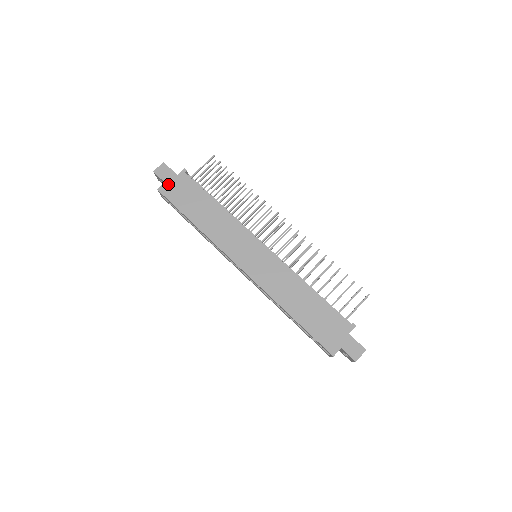
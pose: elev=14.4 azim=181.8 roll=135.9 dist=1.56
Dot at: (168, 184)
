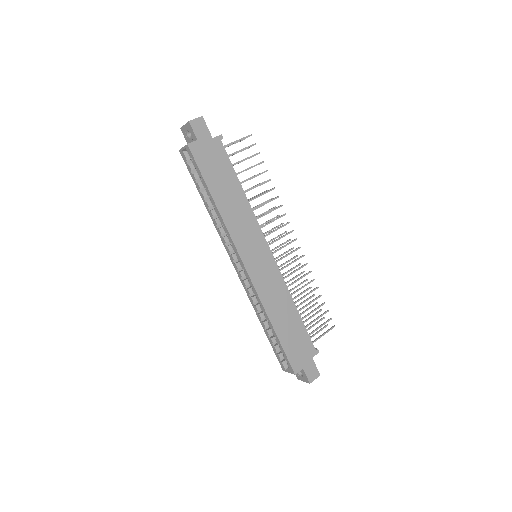
Dot at: (200, 144)
